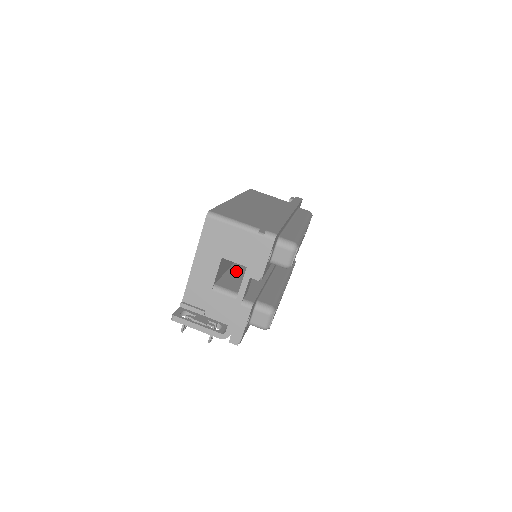
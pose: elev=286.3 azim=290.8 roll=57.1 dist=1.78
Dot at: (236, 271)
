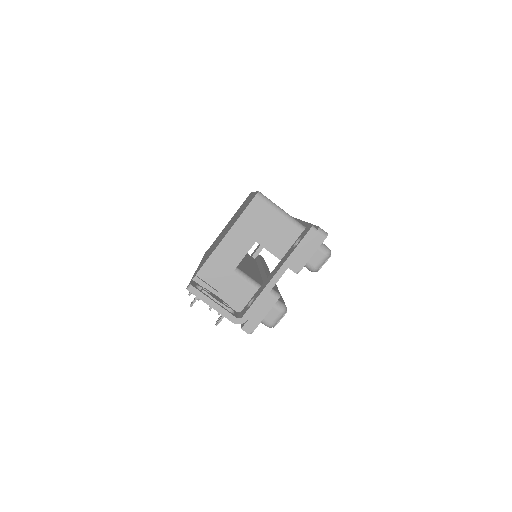
Dot at: (243, 263)
